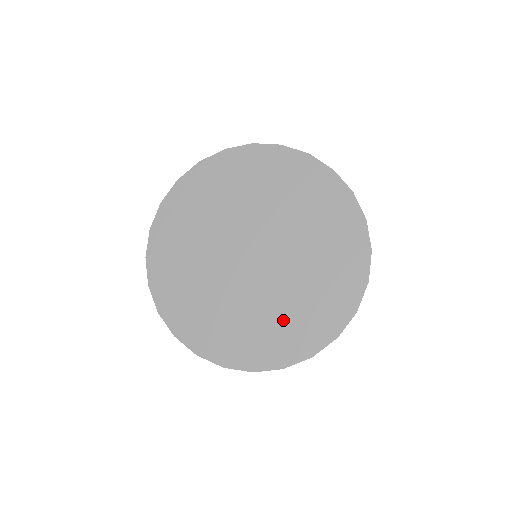
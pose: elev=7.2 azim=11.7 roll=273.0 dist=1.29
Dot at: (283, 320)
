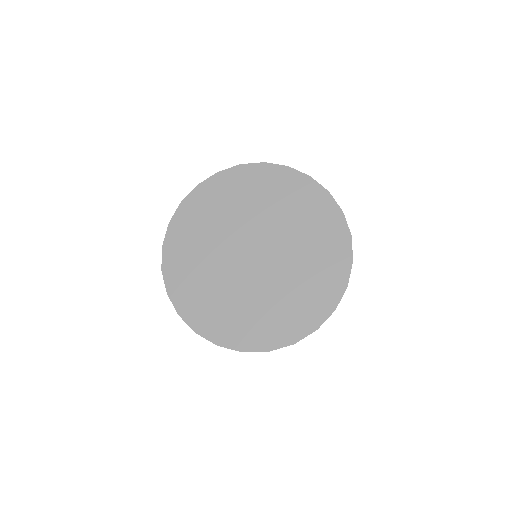
Dot at: (257, 314)
